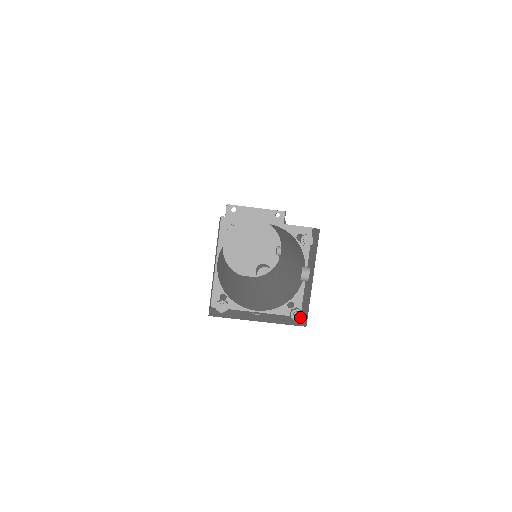
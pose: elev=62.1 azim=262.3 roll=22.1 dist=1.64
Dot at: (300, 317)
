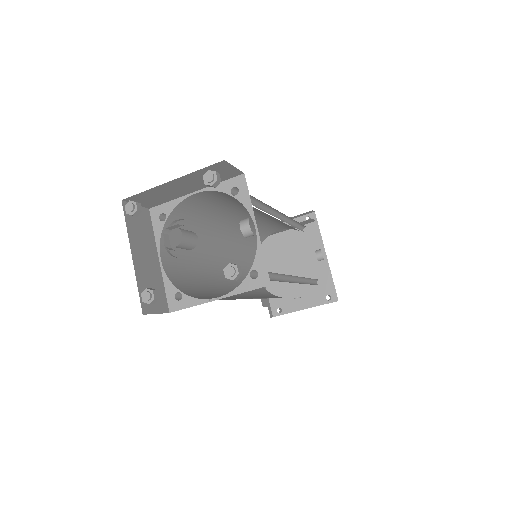
Dot at: (236, 272)
